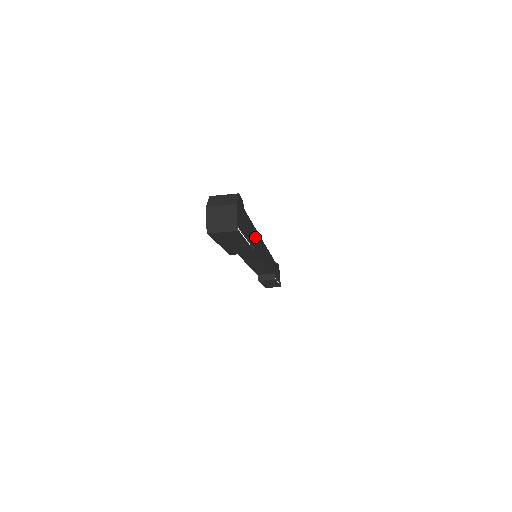
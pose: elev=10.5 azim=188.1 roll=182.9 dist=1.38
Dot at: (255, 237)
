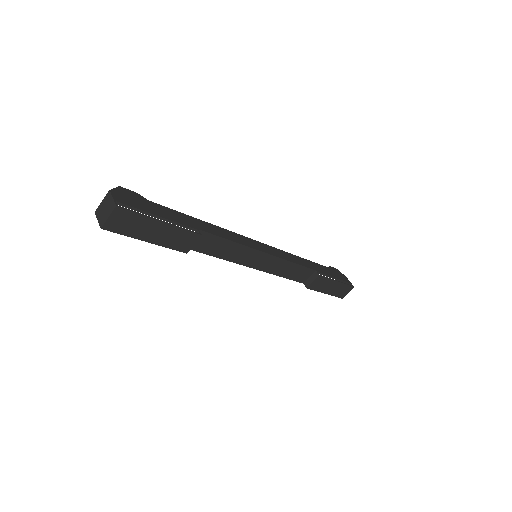
Dot at: (203, 226)
